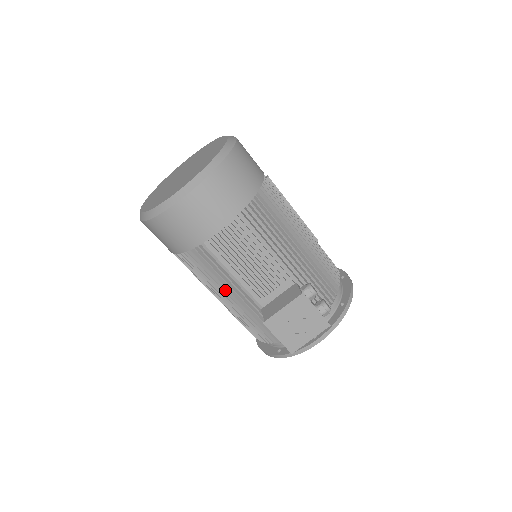
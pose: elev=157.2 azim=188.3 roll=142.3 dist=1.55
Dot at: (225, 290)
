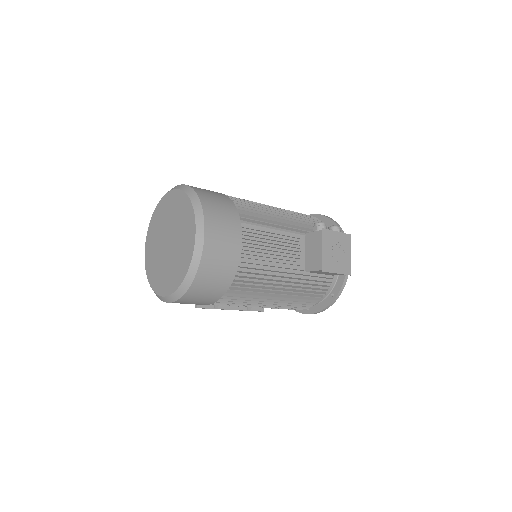
Dot at: (274, 285)
